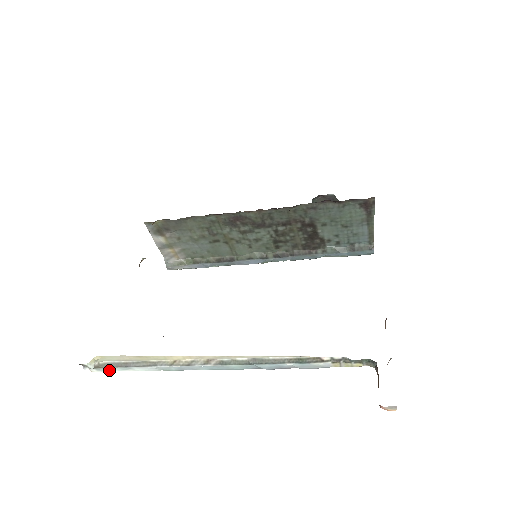
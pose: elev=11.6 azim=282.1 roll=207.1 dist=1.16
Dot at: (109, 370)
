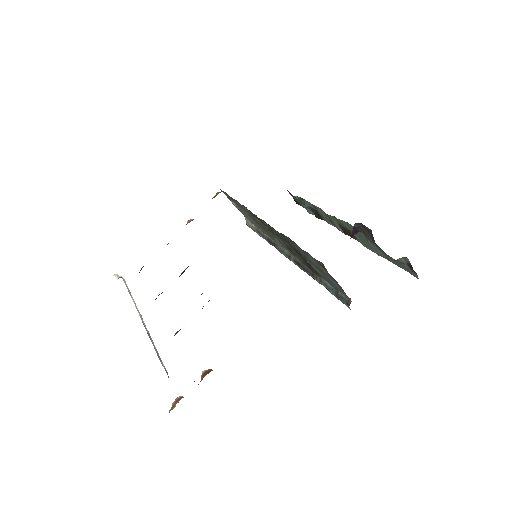
Dot at: occluded
